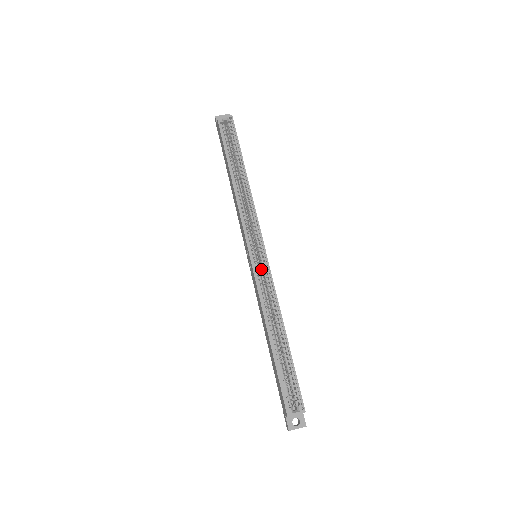
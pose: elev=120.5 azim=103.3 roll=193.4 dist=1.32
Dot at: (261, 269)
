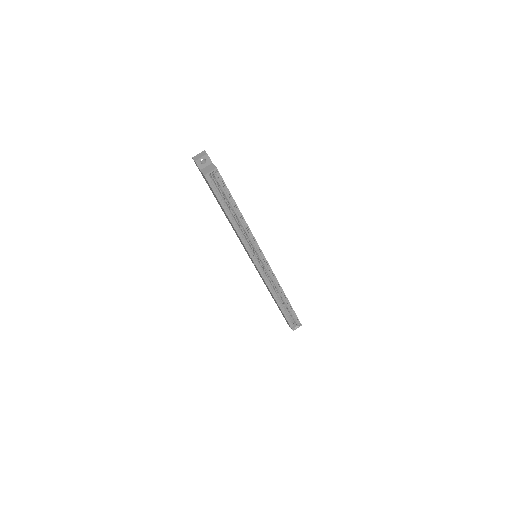
Dot at: occluded
